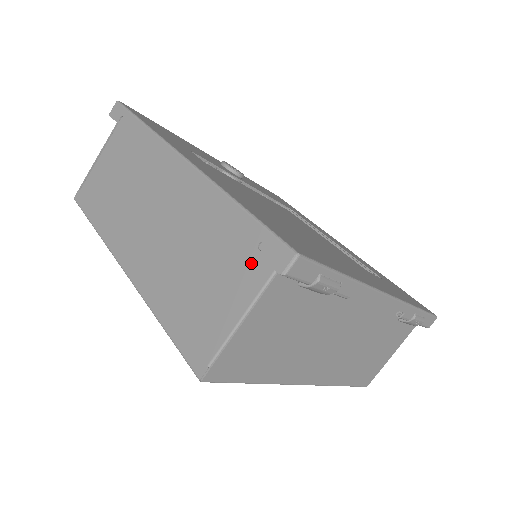
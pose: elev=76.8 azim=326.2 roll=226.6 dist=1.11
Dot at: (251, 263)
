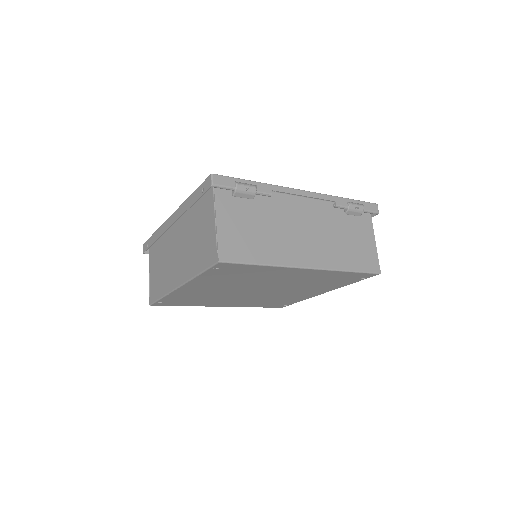
Dot at: (207, 204)
